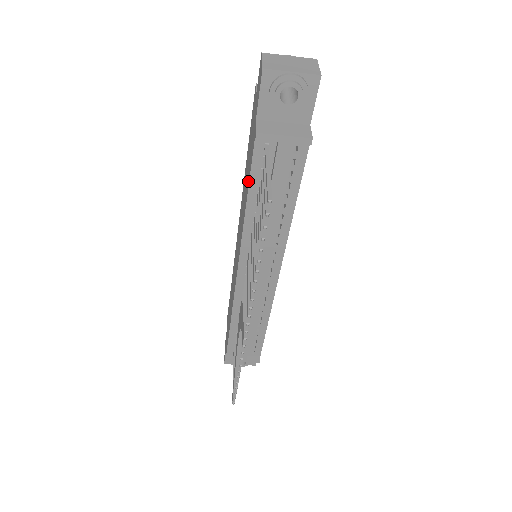
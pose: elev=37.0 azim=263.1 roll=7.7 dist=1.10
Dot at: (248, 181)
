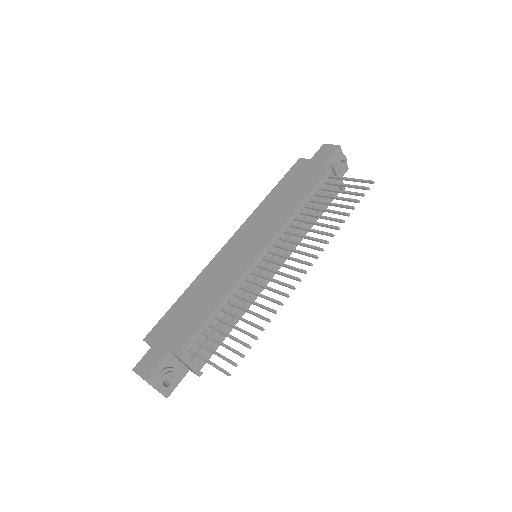
Dot at: (307, 190)
